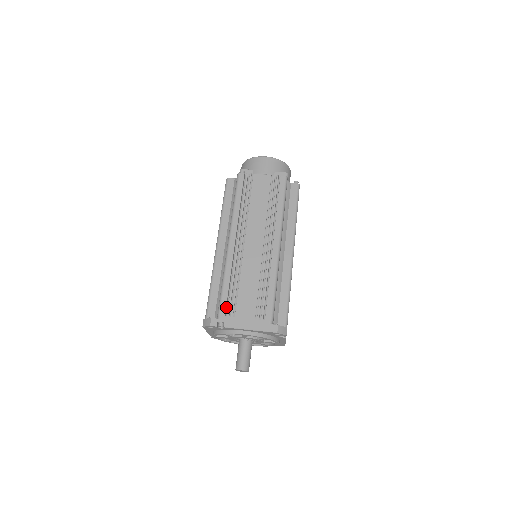
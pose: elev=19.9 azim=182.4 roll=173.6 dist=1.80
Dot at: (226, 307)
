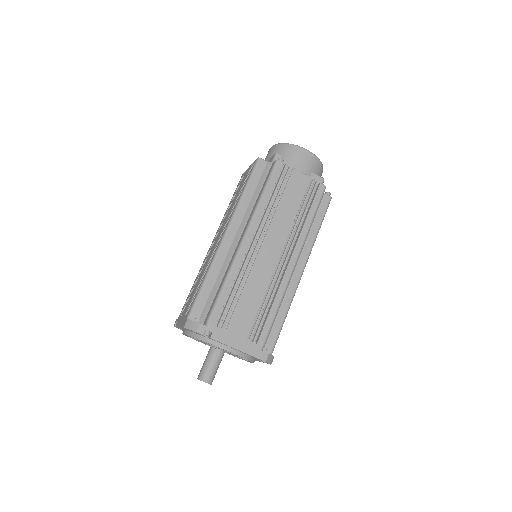
Dot at: (219, 315)
